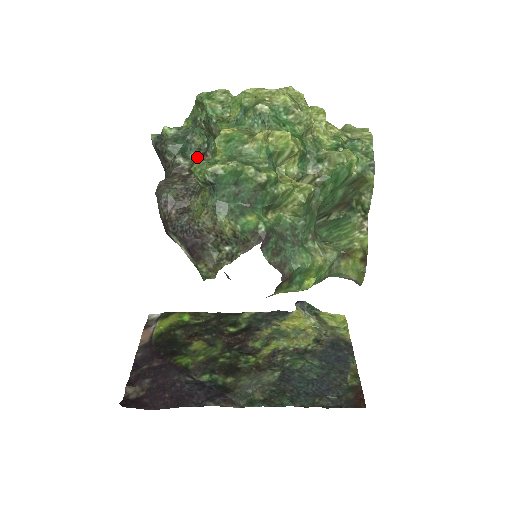
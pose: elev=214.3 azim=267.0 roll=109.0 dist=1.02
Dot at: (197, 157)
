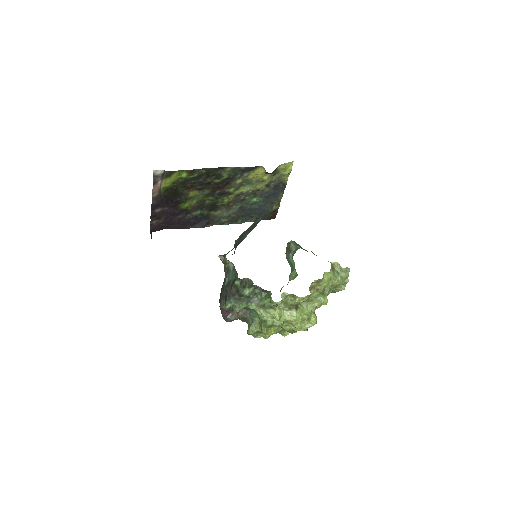
Dot at: occluded
